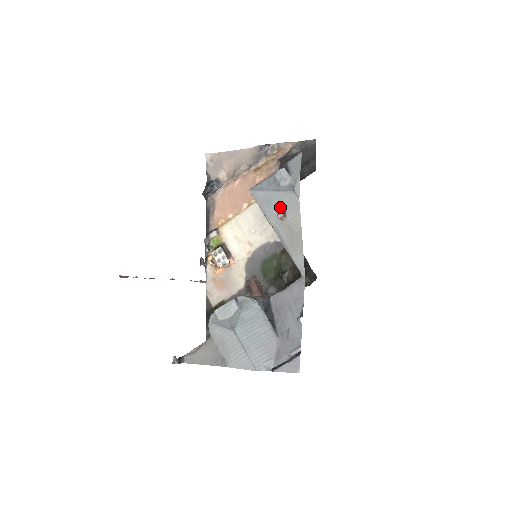
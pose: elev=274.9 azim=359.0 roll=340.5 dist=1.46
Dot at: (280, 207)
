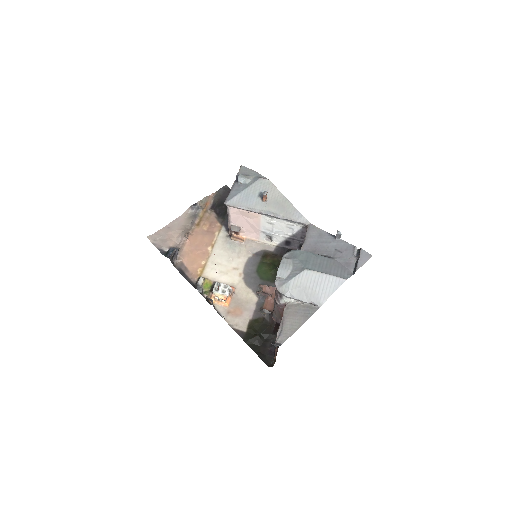
Dot at: (258, 195)
